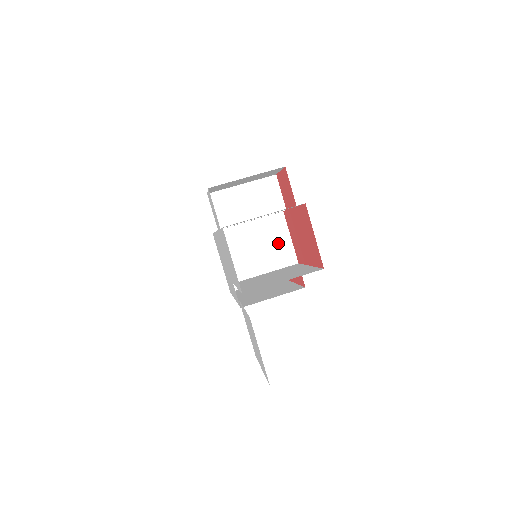
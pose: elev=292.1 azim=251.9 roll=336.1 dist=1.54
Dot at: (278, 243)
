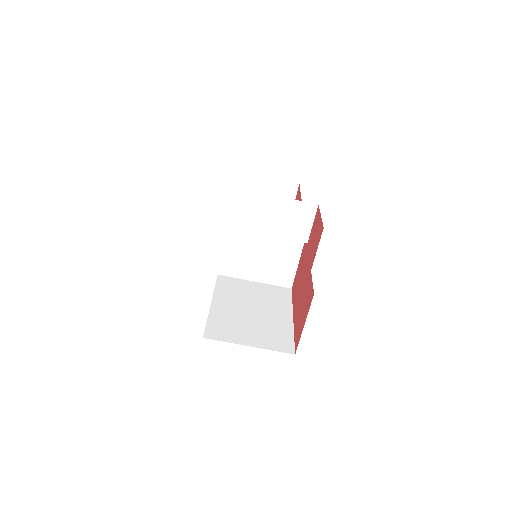
Dot at: (283, 261)
